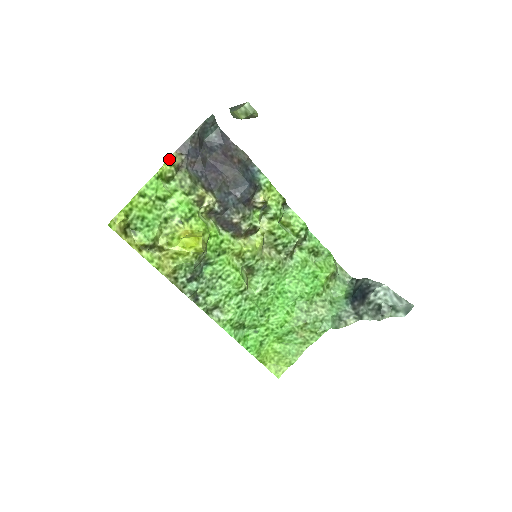
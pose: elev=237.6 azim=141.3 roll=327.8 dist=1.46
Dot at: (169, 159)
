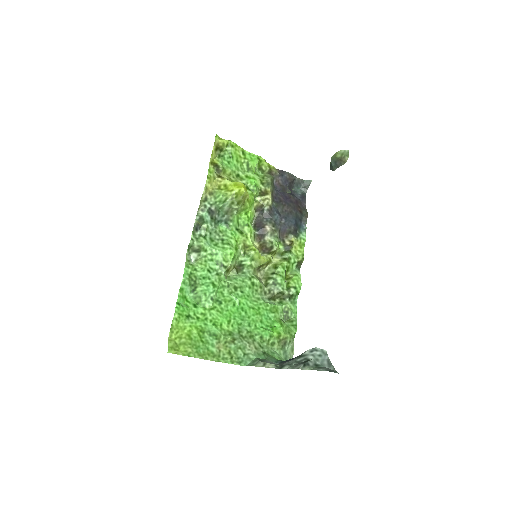
Dot at: (271, 165)
